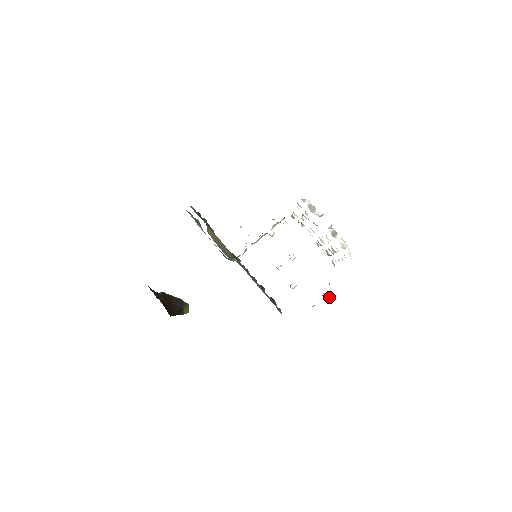
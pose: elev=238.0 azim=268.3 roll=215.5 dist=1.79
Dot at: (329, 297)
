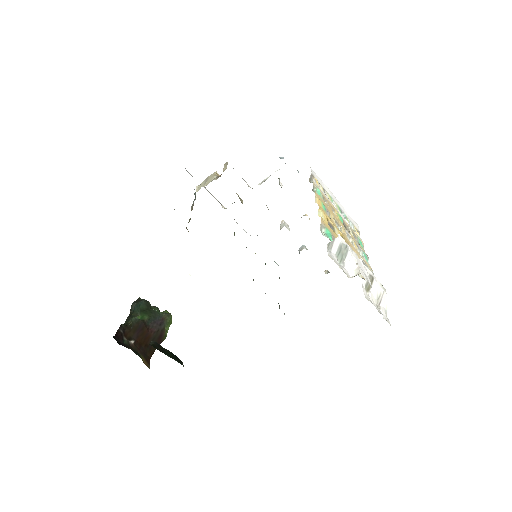
Dot at: occluded
